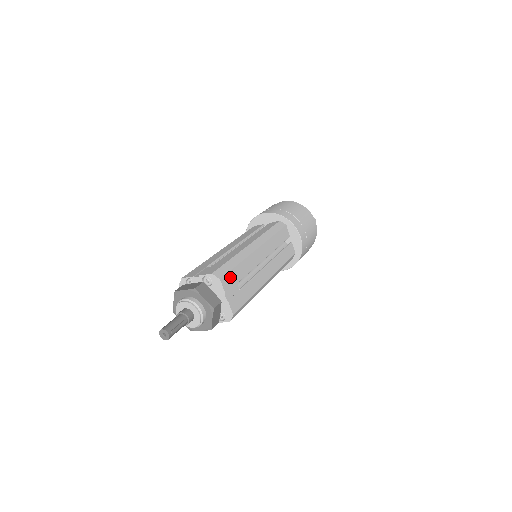
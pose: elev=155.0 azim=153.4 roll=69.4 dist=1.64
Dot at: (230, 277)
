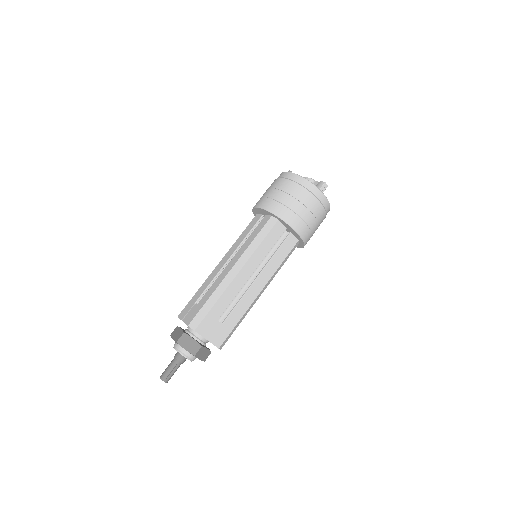
Dot at: (207, 321)
